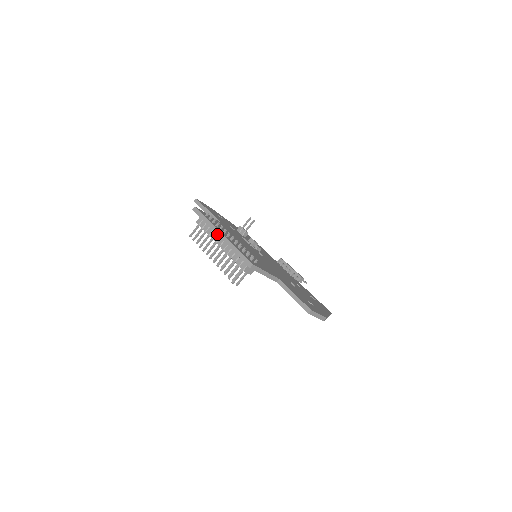
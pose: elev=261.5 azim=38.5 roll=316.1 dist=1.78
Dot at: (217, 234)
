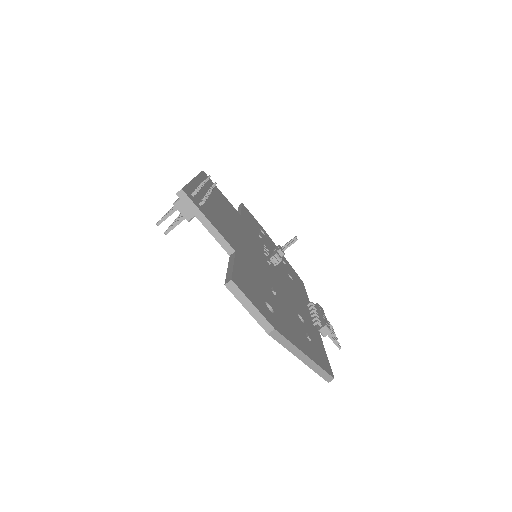
Dot at: occluded
